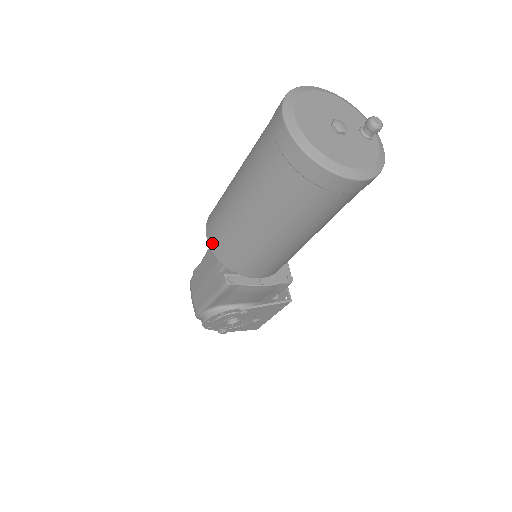
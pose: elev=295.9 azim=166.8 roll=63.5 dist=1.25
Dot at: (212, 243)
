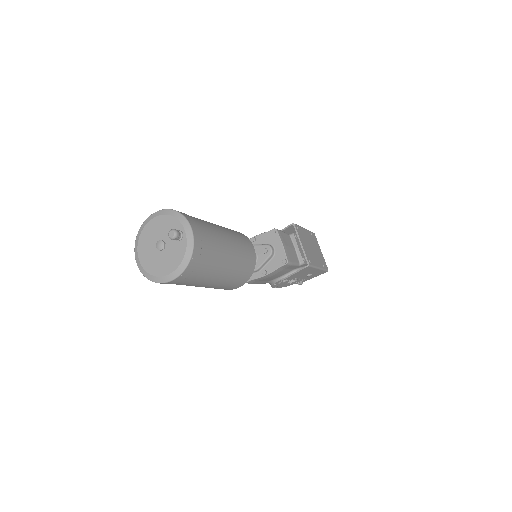
Dot at: occluded
